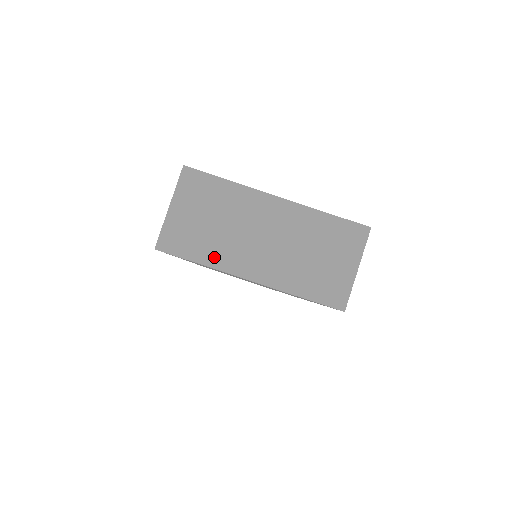
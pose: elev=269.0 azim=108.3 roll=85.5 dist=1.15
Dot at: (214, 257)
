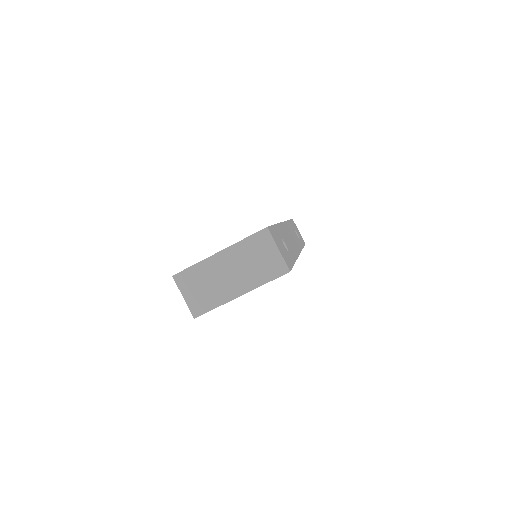
Dot at: (219, 300)
